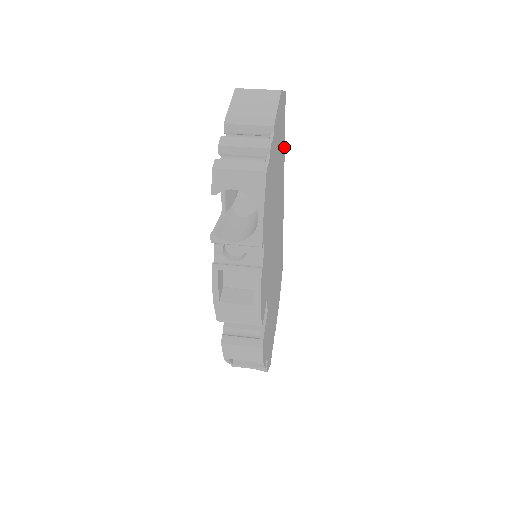
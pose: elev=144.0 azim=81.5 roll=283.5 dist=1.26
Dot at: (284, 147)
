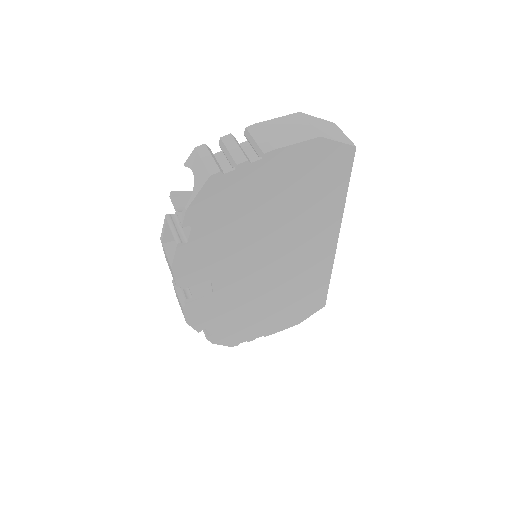
Dot at: (344, 196)
